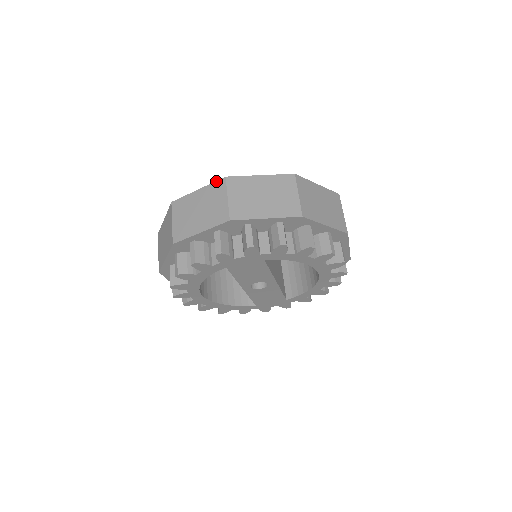
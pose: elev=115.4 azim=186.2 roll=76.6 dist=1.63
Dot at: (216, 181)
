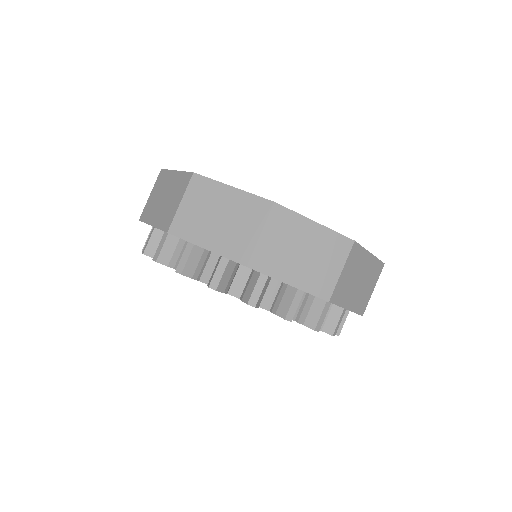
Dot at: (260, 197)
